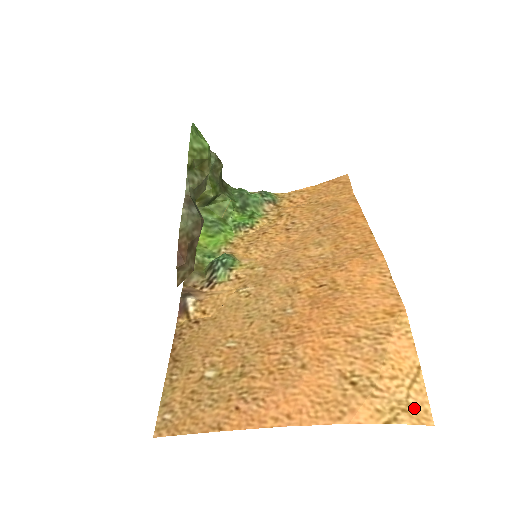
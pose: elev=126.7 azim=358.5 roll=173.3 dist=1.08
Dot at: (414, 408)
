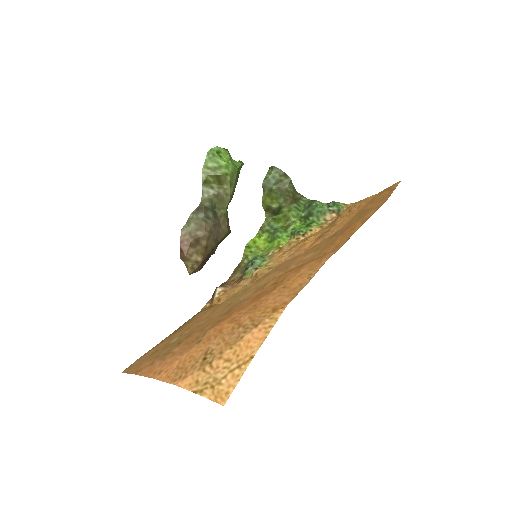
Dot at: (220, 387)
